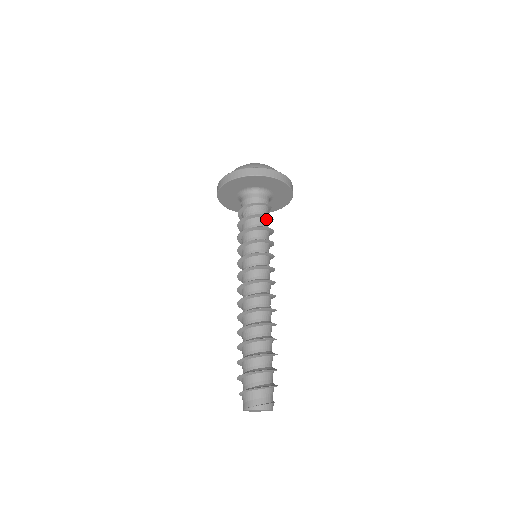
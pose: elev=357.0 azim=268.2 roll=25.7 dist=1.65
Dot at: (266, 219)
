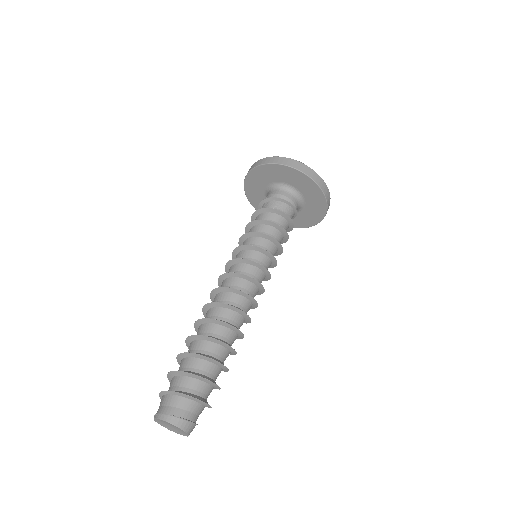
Dot at: (278, 216)
